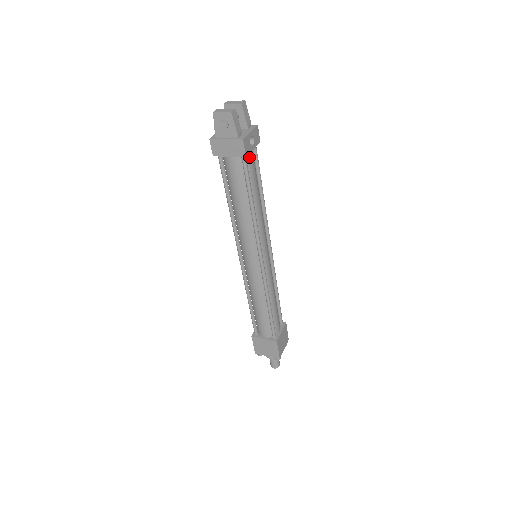
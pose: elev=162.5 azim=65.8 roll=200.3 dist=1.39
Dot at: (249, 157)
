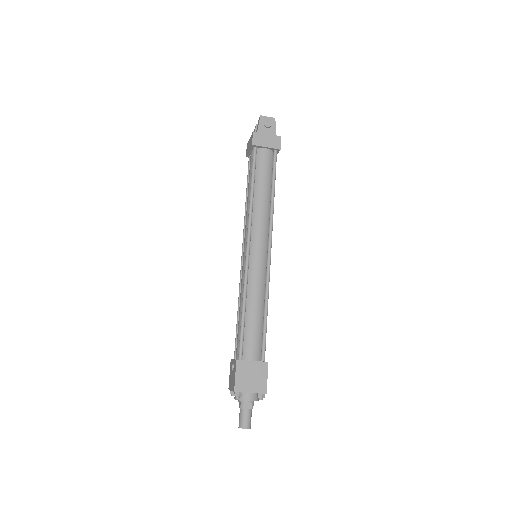
Dot at: occluded
